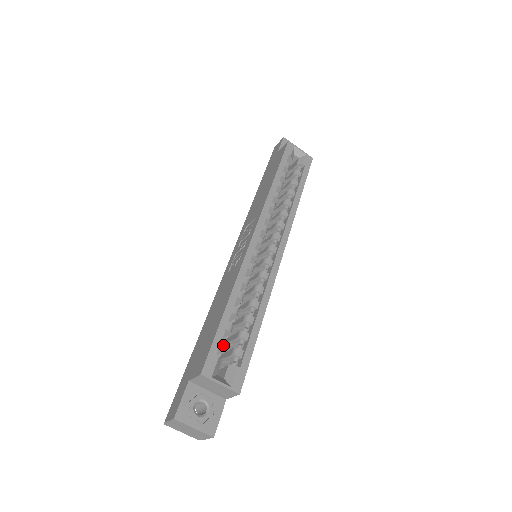
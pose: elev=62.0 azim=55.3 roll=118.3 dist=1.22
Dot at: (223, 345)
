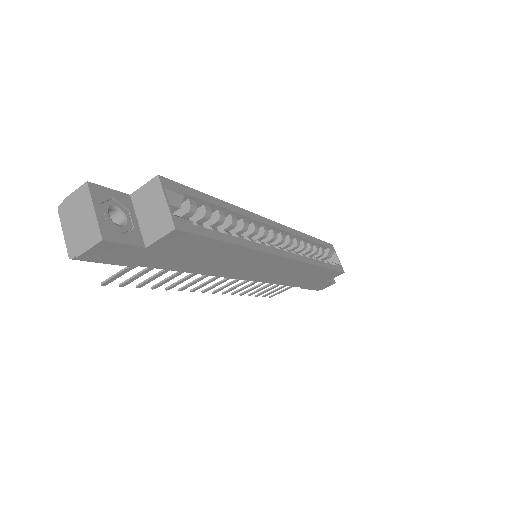
Dot at: (193, 204)
